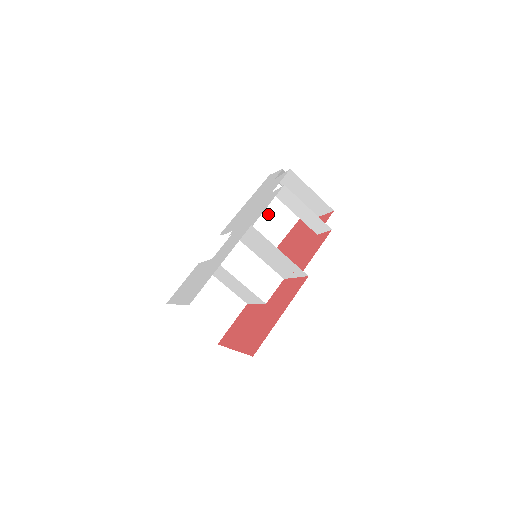
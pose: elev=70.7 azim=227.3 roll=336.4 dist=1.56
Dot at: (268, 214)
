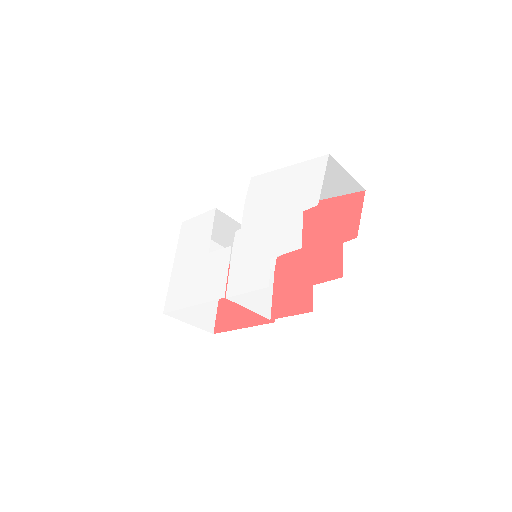
Dot at: occluded
